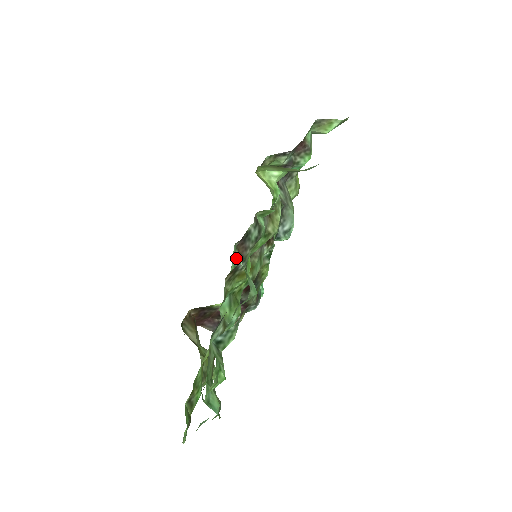
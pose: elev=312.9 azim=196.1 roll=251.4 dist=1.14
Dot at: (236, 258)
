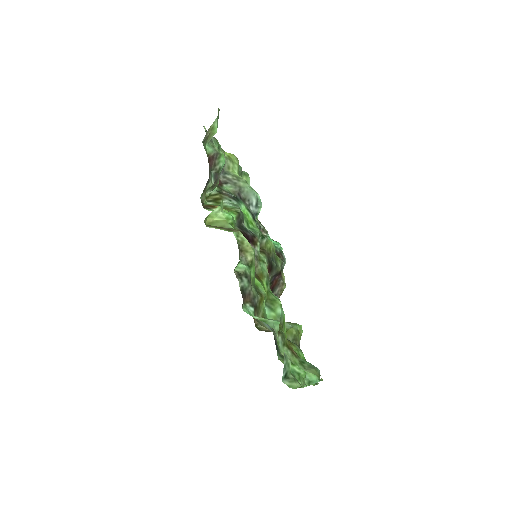
Dot at: (250, 308)
